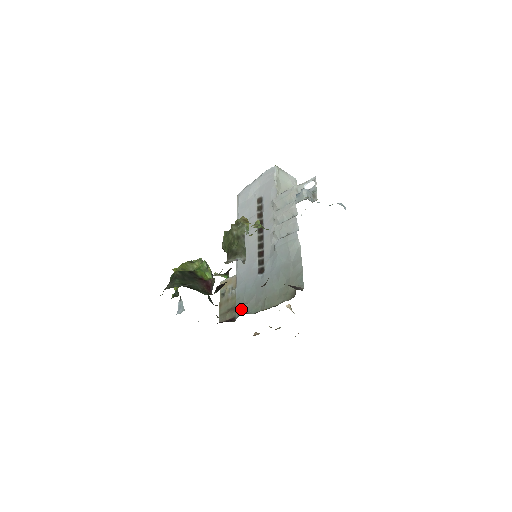
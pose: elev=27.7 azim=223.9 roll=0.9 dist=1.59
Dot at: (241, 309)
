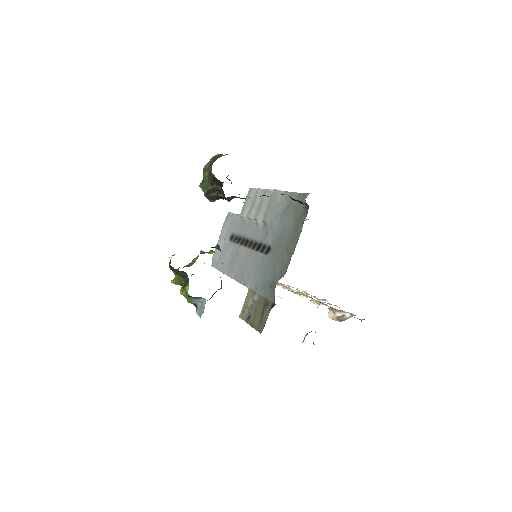
Dot at: (272, 288)
